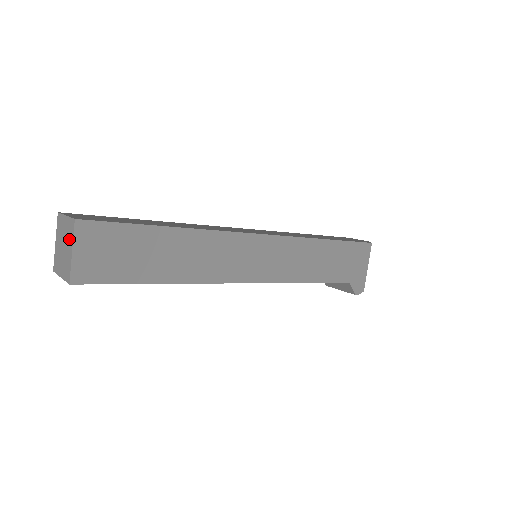
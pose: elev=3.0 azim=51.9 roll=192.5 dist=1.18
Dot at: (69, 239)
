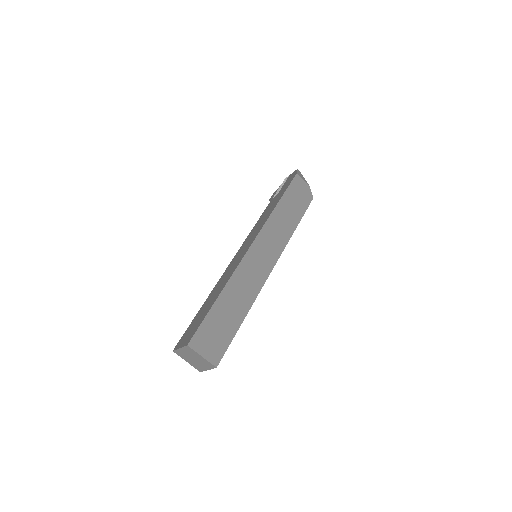
Dot at: (205, 365)
